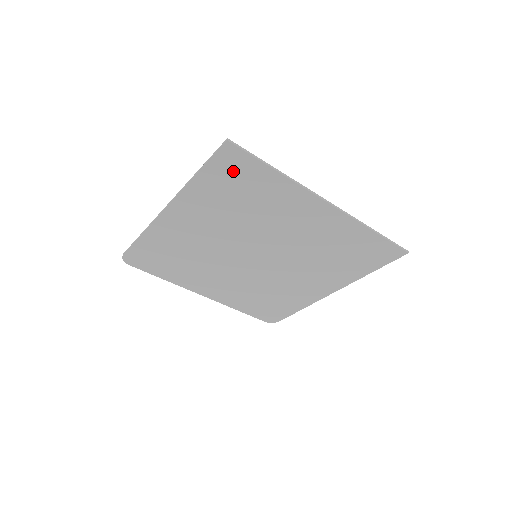
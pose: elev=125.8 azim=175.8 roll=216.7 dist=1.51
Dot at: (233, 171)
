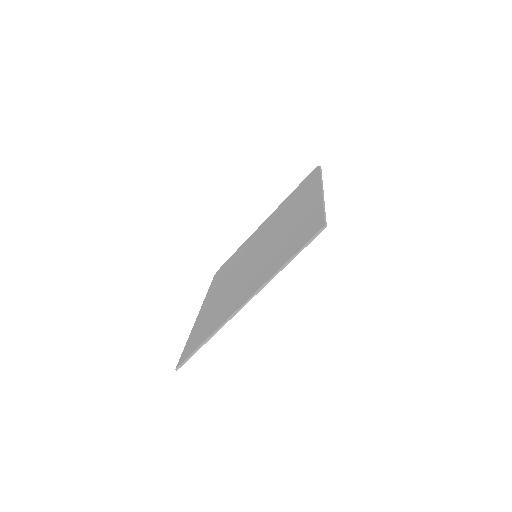
Dot at: occluded
